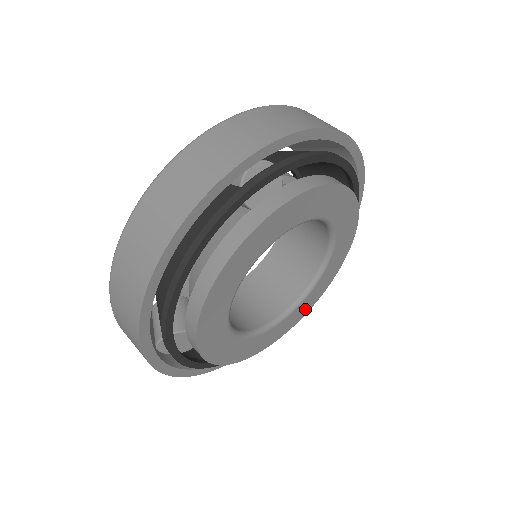
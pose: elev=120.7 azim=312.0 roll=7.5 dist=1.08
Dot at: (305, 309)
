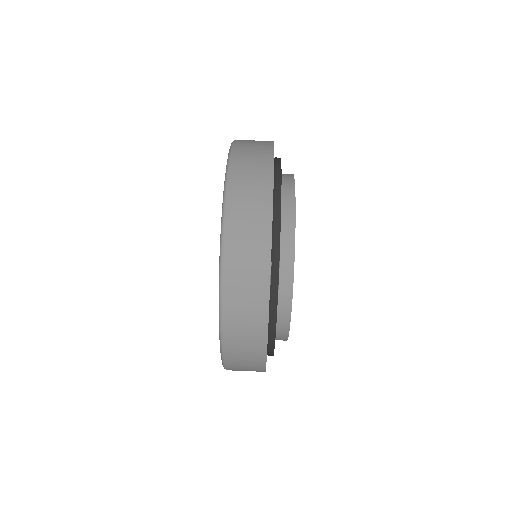
Dot at: occluded
